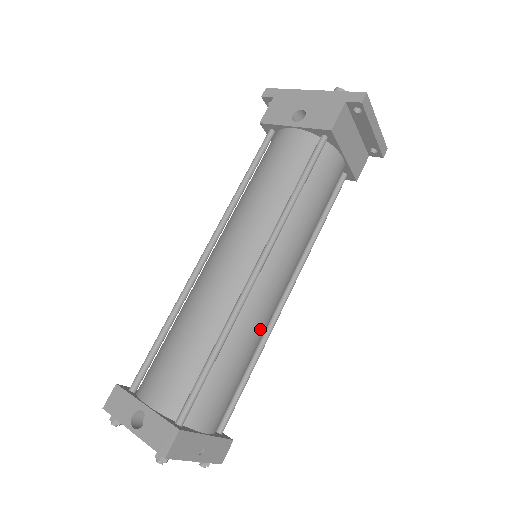
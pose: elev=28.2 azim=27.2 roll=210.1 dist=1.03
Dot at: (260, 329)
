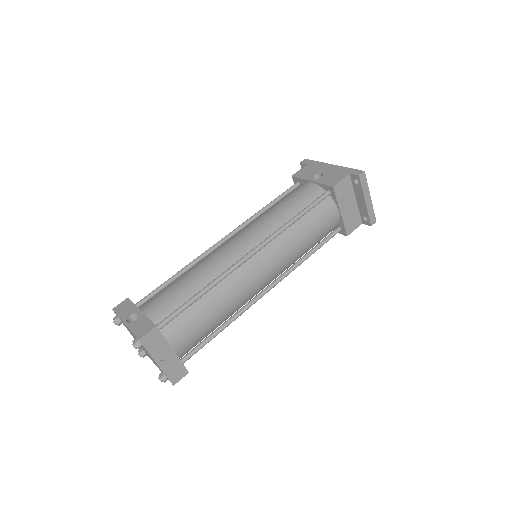
Dot at: (238, 298)
